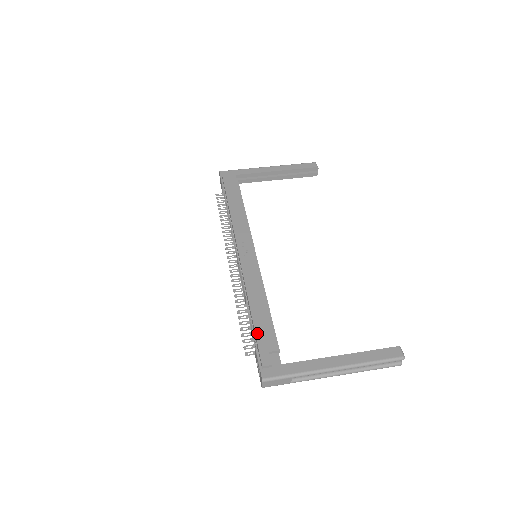
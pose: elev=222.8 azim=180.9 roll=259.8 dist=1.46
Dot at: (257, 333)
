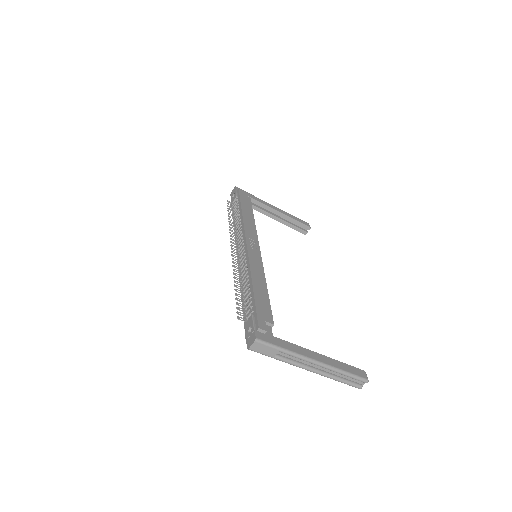
Dot at: (257, 303)
